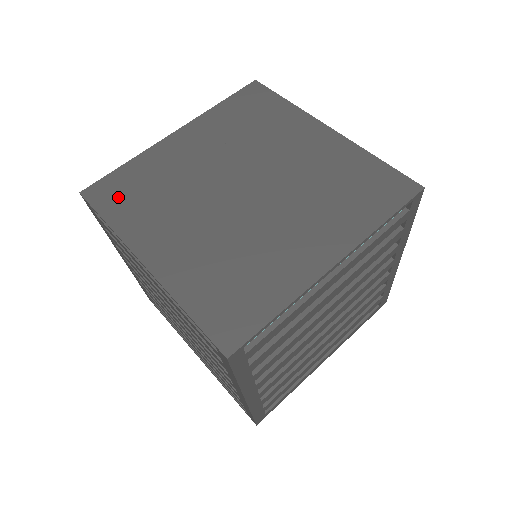
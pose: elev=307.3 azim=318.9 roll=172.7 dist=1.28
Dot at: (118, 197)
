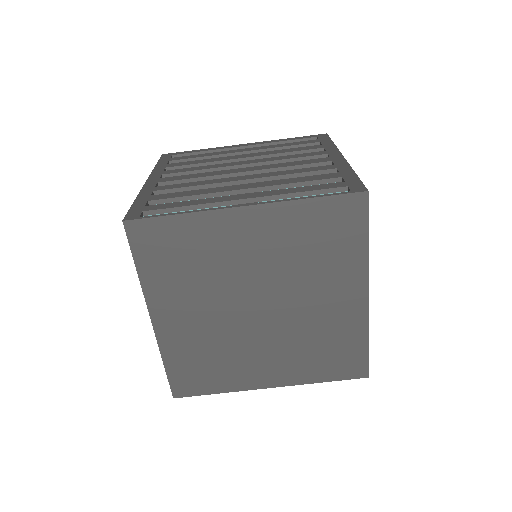
Dot at: (198, 380)
